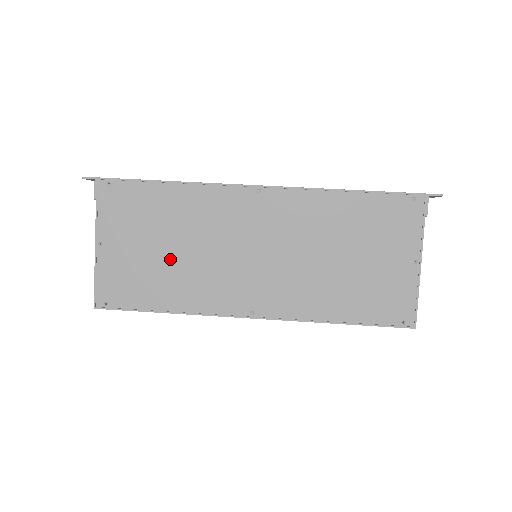
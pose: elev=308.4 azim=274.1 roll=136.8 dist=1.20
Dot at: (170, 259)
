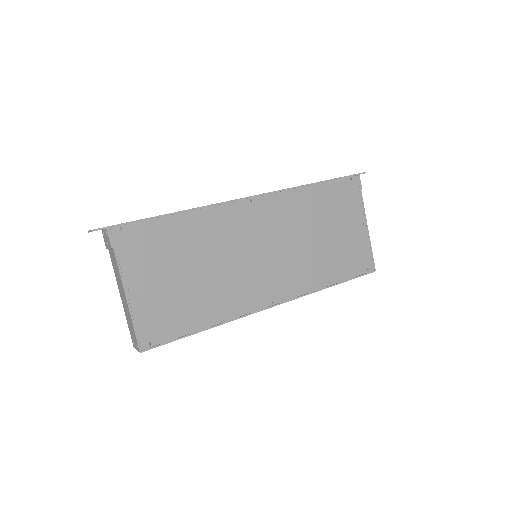
Dot at: (197, 281)
